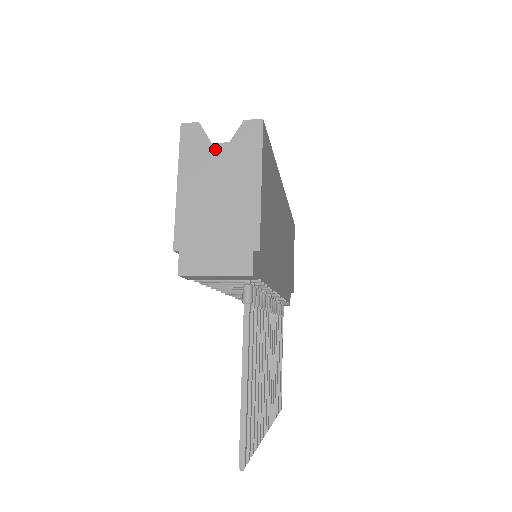
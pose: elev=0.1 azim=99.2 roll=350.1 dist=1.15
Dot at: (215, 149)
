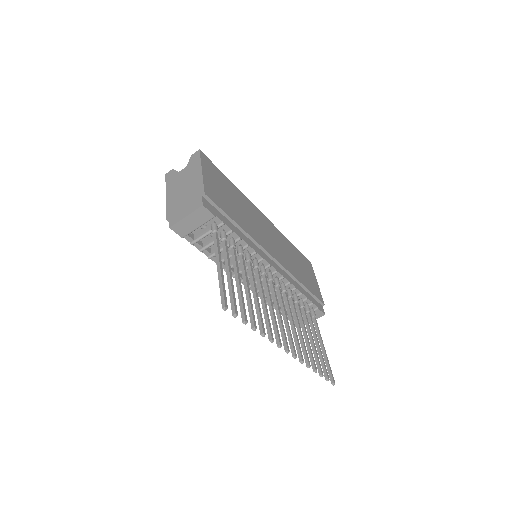
Dot at: (181, 173)
